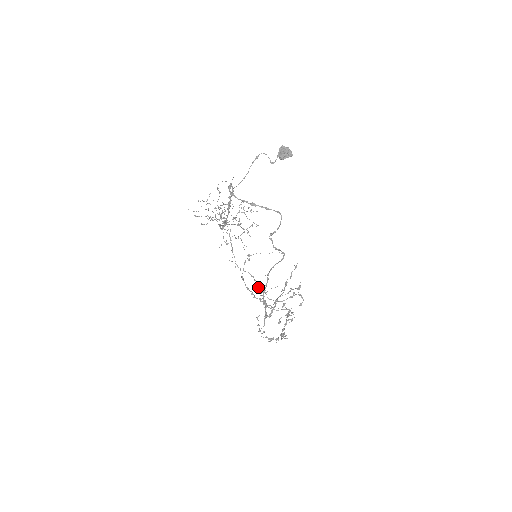
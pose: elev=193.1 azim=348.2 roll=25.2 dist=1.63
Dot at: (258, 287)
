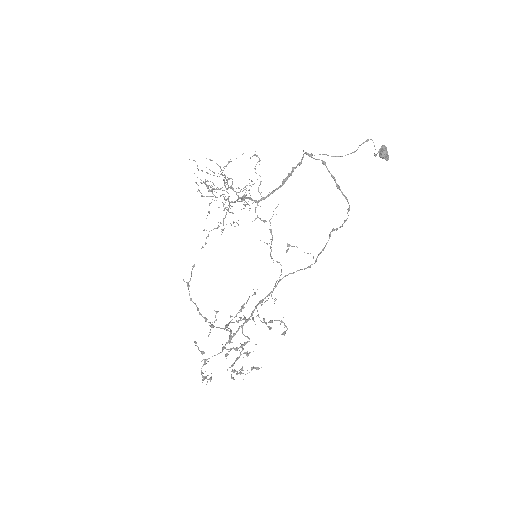
Dot at: occluded
